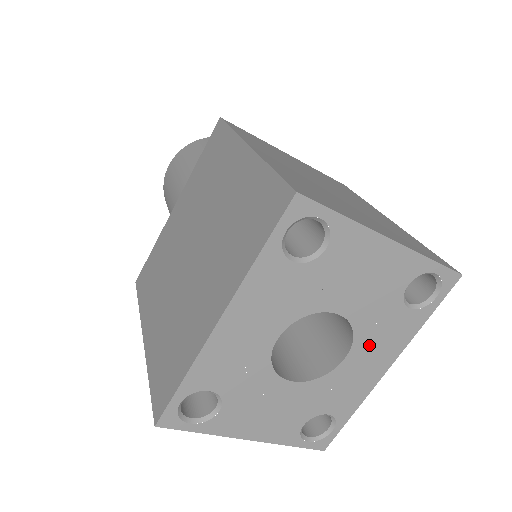
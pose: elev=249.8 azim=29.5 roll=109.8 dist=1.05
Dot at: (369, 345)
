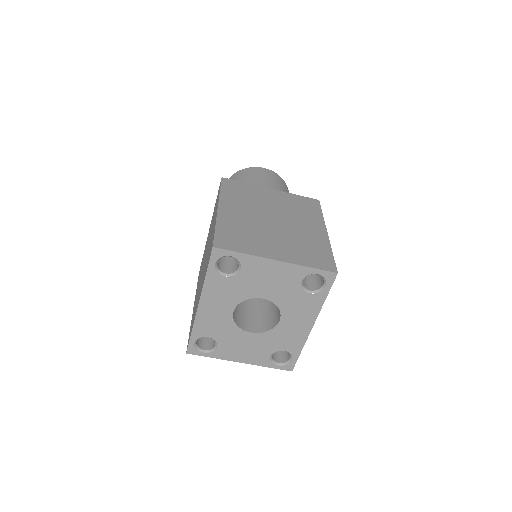
Dot at: (292, 313)
